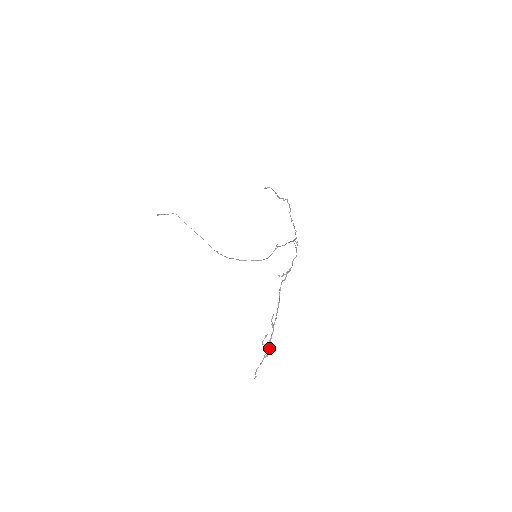
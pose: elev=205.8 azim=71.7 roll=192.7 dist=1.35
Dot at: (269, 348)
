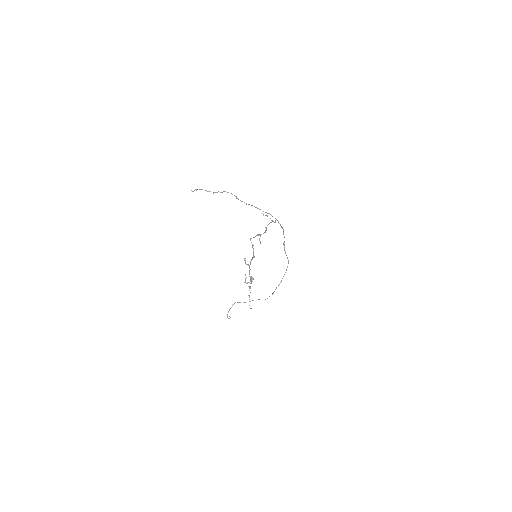
Dot at: (251, 281)
